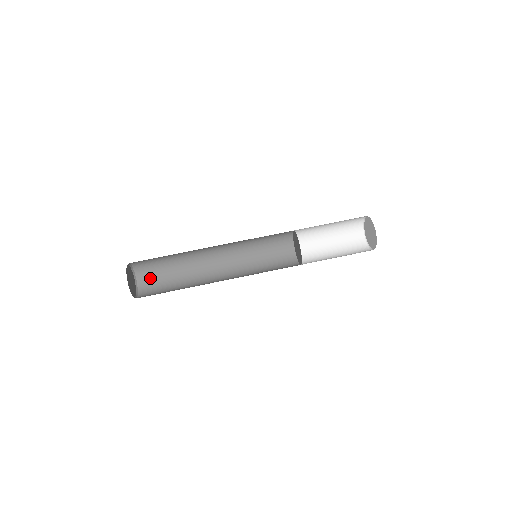
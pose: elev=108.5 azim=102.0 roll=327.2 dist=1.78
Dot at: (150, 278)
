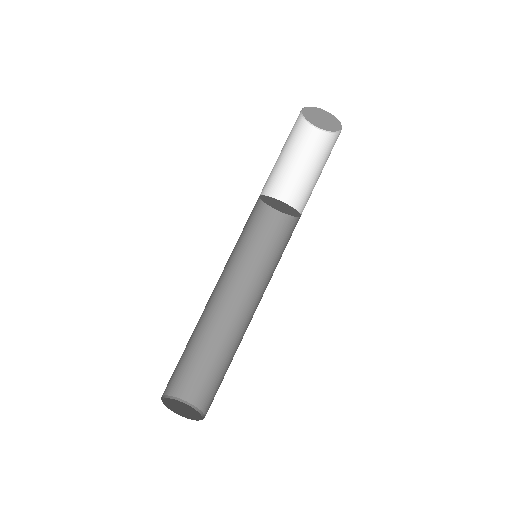
Dot at: (176, 379)
